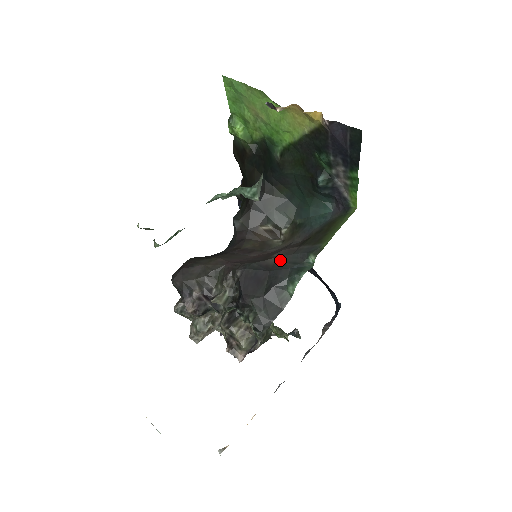
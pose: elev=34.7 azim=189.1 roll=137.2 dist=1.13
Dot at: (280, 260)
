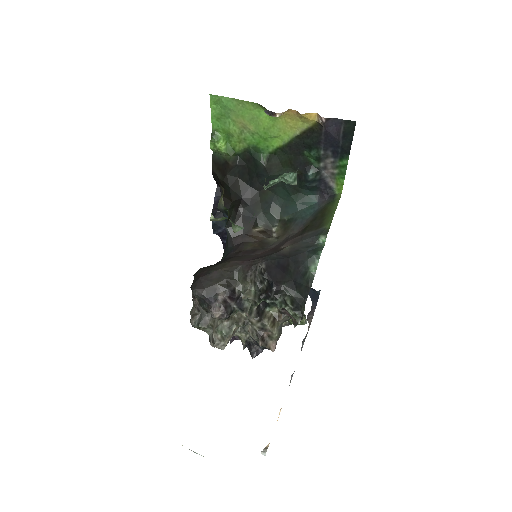
Dot at: (292, 248)
